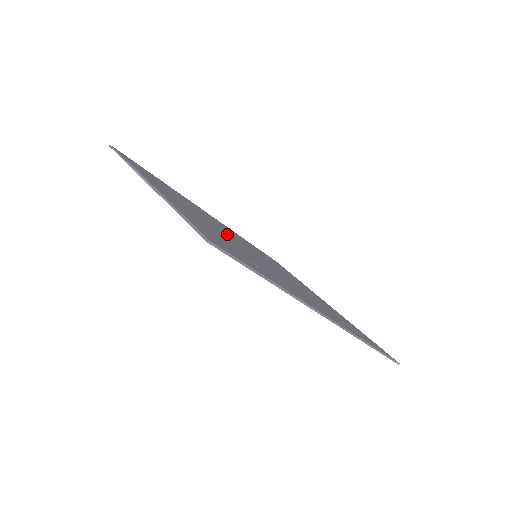
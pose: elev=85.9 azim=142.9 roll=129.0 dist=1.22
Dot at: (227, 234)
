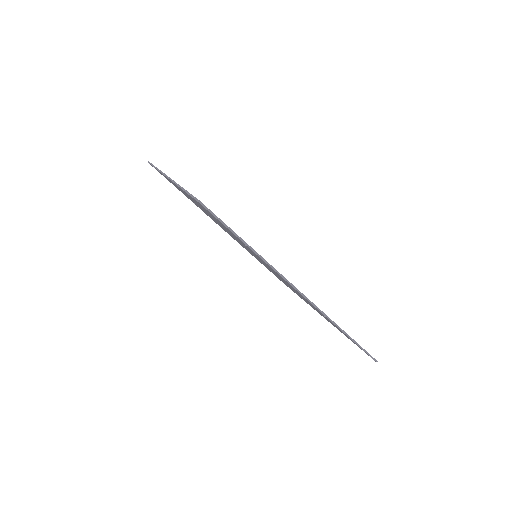
Dot at: occluded
